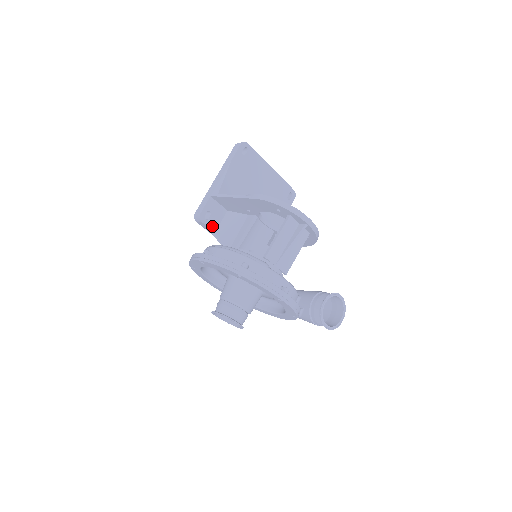
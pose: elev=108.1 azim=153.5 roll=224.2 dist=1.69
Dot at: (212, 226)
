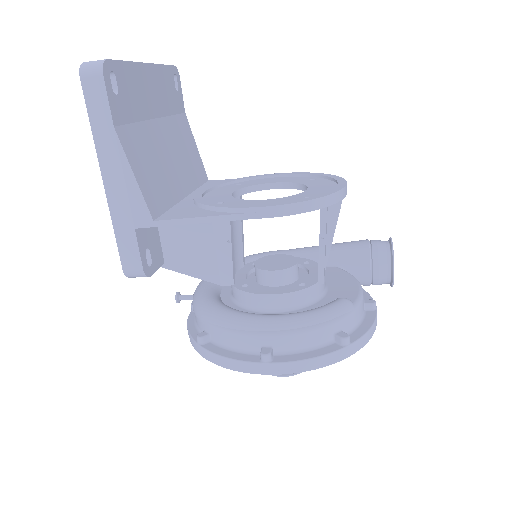
Dot at: (158, 261)
